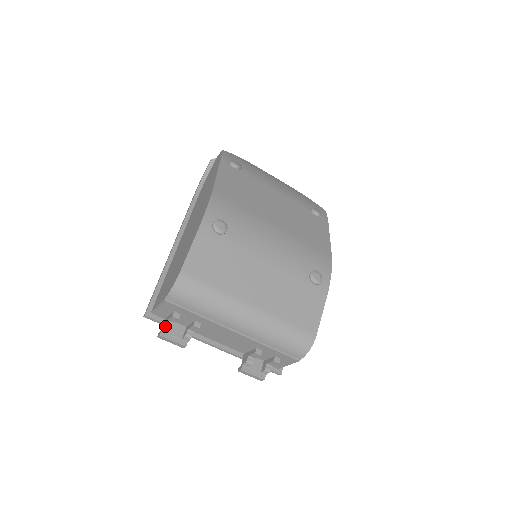
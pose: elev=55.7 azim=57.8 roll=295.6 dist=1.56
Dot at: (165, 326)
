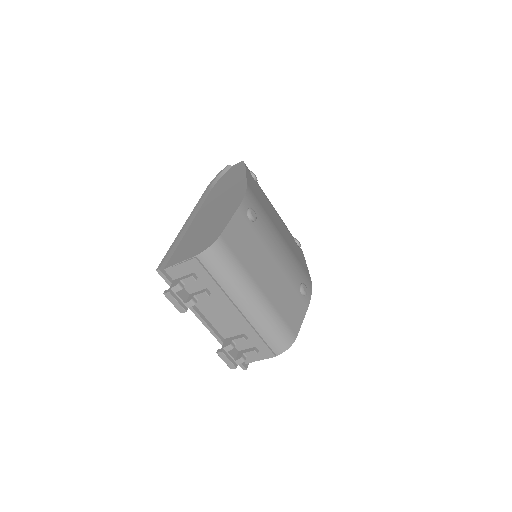
Dot at: (178, 284)
